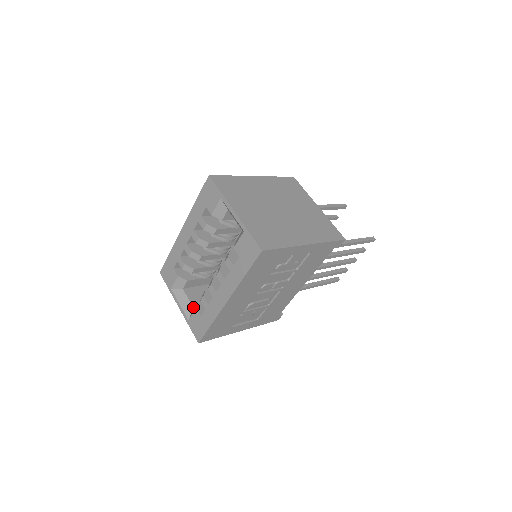
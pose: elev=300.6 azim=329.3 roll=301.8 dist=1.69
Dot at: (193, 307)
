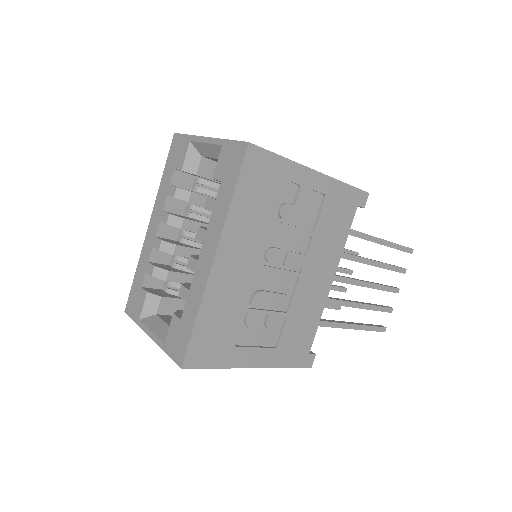
Dot at: occluded
